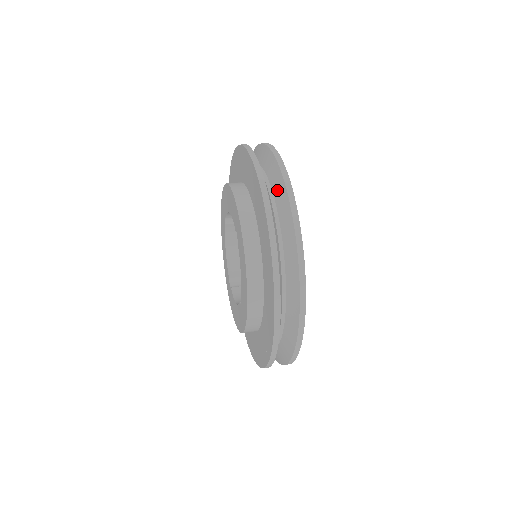
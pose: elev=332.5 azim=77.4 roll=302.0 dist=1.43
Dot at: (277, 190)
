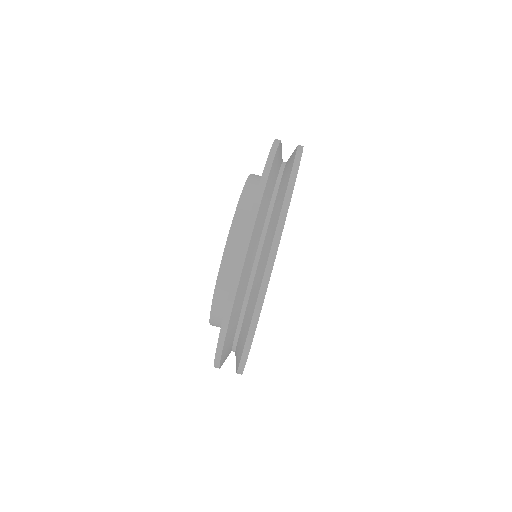
Dot at: (236, 356)
